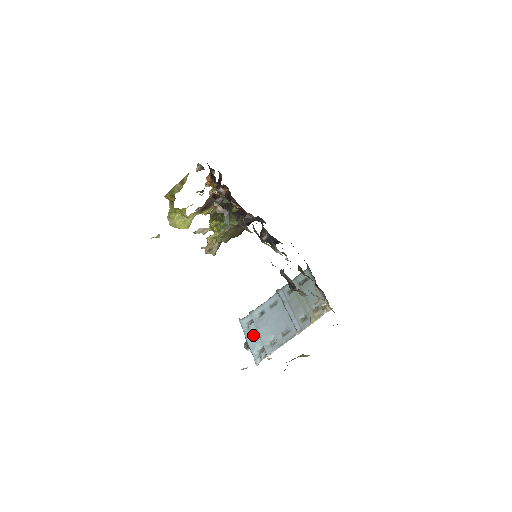
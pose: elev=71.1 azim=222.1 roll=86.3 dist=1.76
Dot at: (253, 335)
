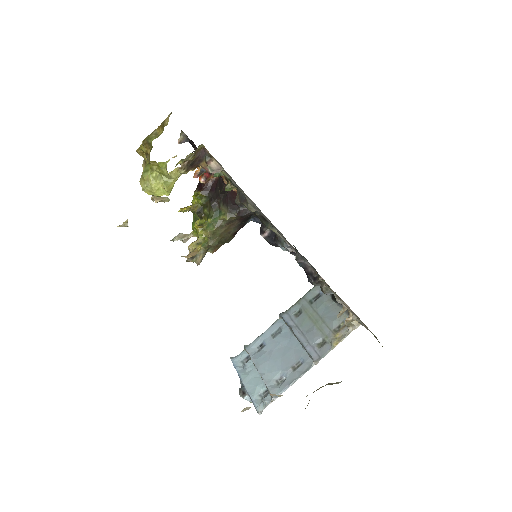
Dot at: (251, 375)
